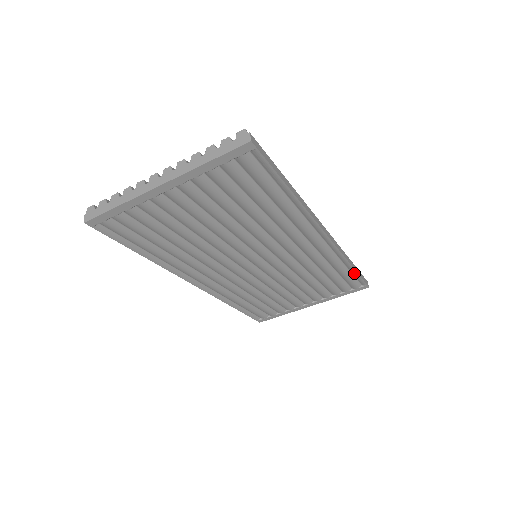
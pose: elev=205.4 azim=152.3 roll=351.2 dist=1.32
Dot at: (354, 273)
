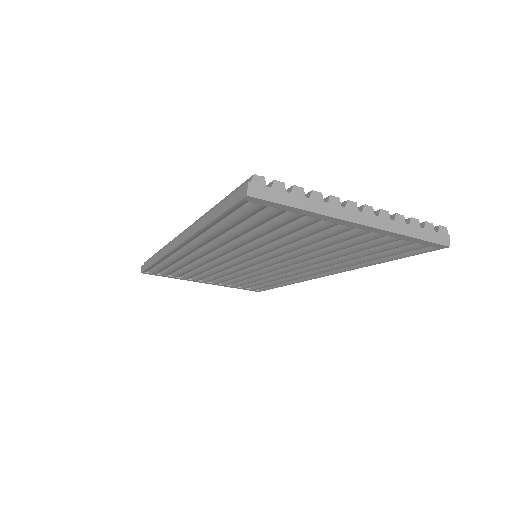
Dot at: (274, 286)
